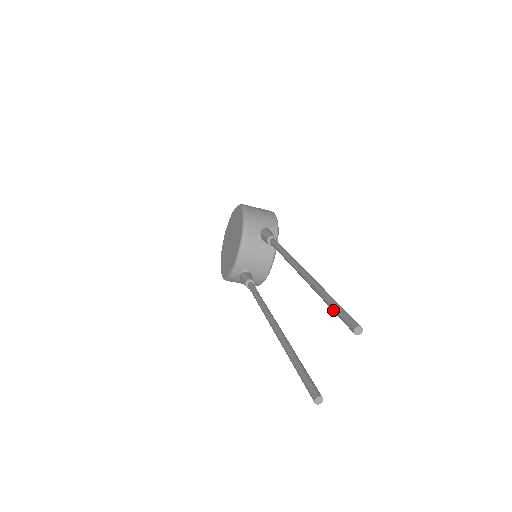
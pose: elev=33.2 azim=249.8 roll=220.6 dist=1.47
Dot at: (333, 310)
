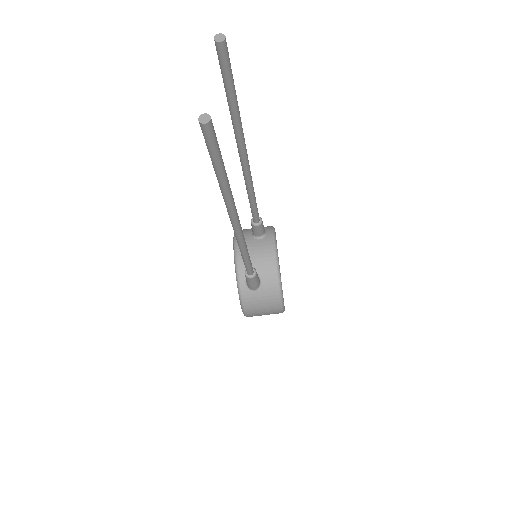
Dot at: (224, 87)
